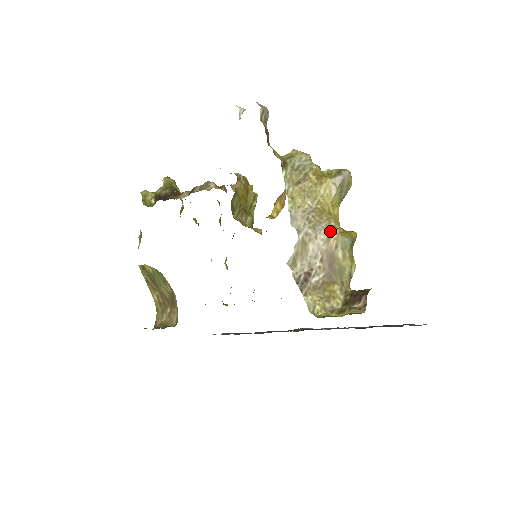
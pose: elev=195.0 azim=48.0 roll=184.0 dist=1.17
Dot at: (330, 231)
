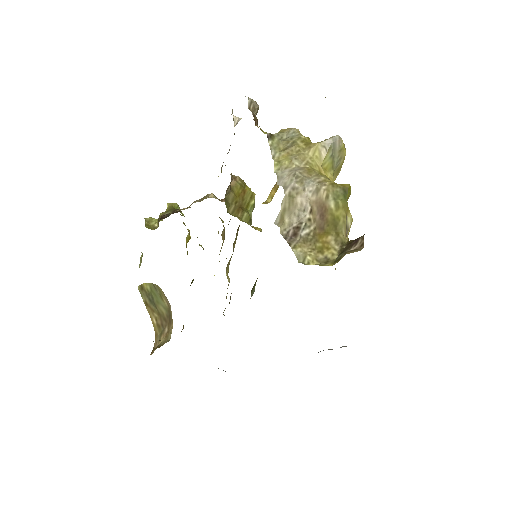
Dot at: (319, 183)
